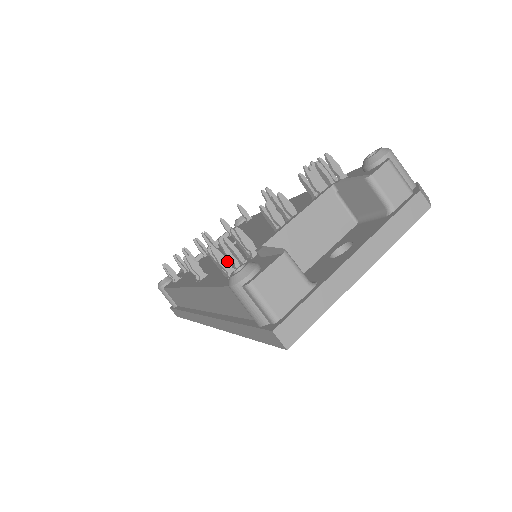
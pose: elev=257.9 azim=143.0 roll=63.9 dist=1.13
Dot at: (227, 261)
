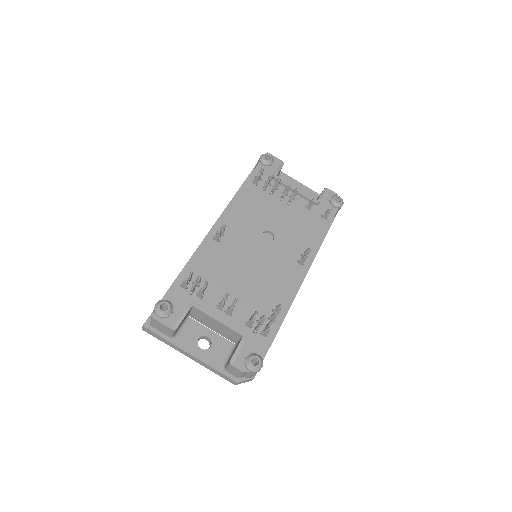
Dot at: (186, 286)
